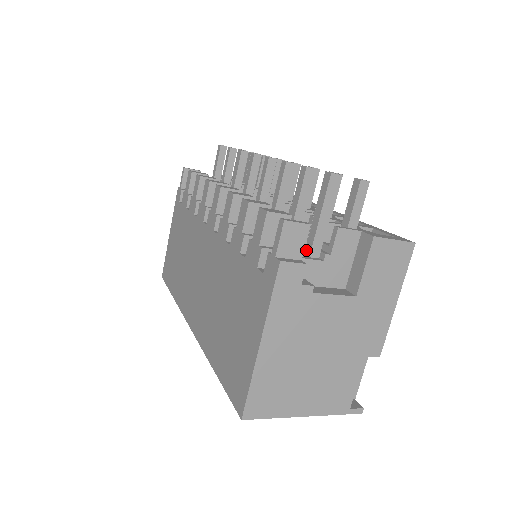
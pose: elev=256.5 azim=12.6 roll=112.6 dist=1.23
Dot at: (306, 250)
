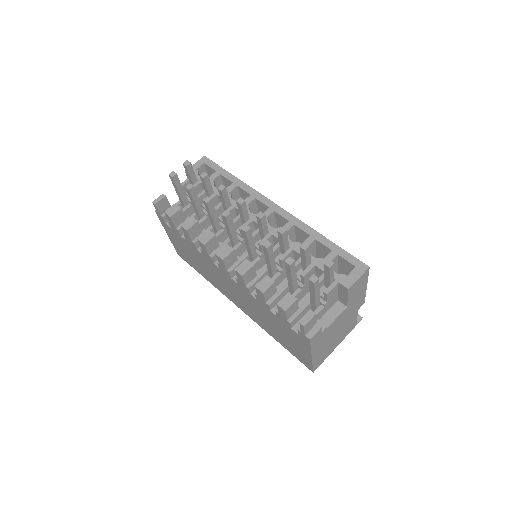
Dot at: (311, 304)
